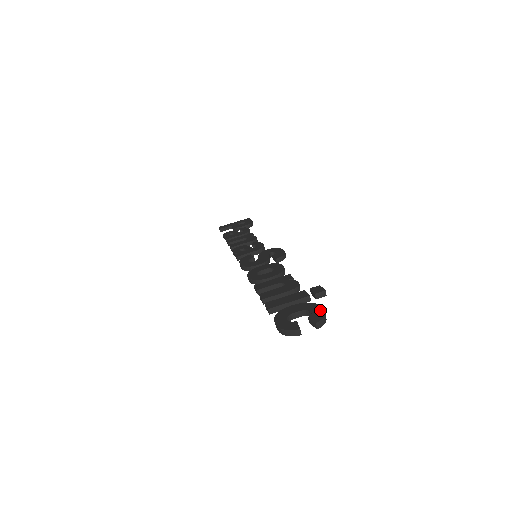
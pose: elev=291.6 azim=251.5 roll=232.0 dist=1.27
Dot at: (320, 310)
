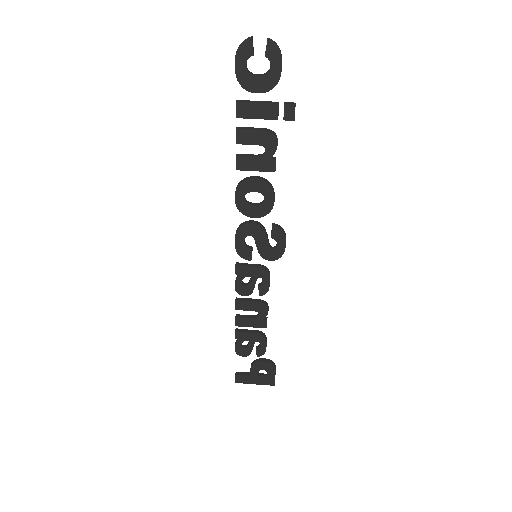
Dot at: (279, 61)
